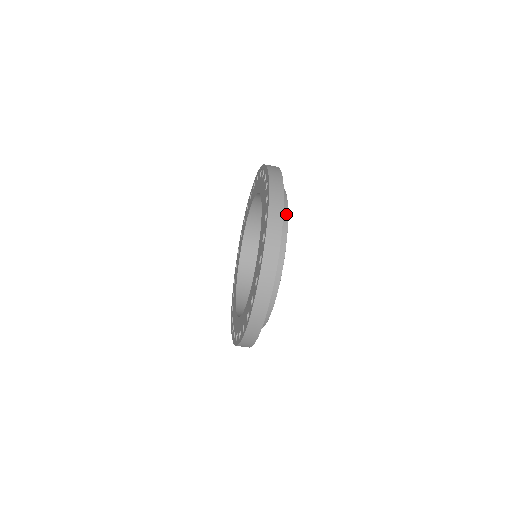
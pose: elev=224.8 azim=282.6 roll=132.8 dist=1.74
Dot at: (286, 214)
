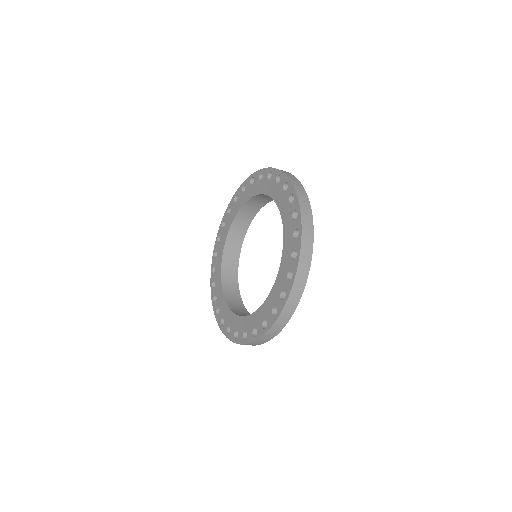
Dot at: occluded
